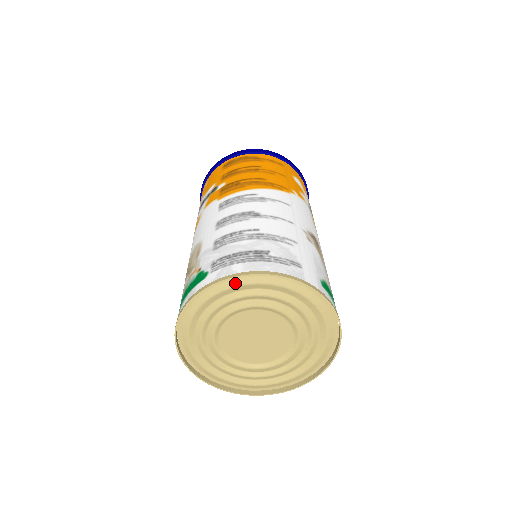
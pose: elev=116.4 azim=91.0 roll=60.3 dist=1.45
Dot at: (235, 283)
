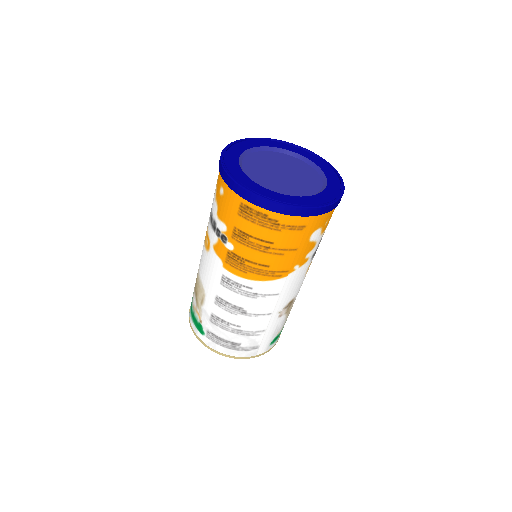
Dot at: occluded
